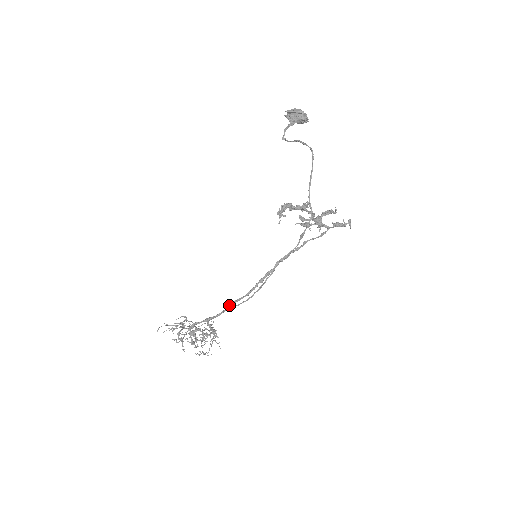
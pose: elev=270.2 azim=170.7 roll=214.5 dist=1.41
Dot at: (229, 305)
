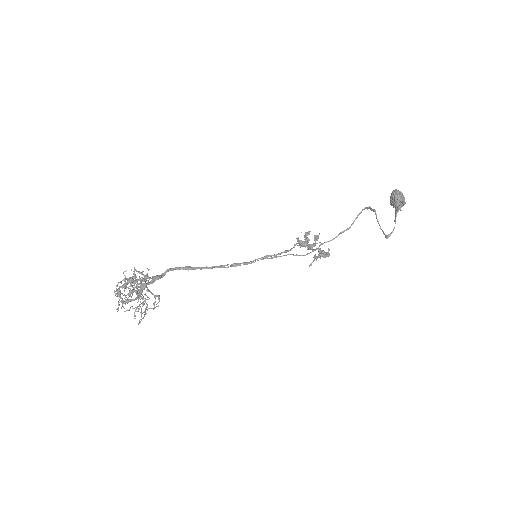
Dot at: (185, 269)
